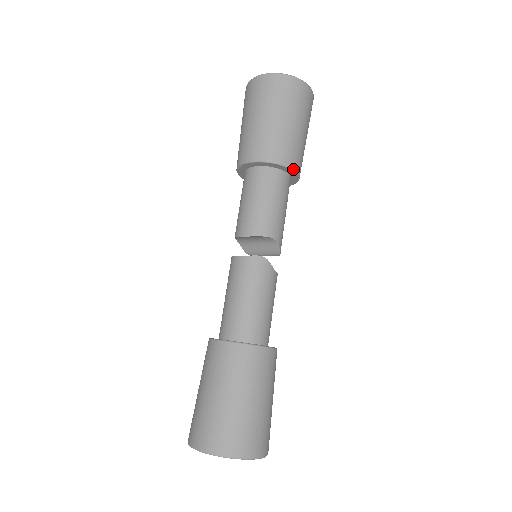
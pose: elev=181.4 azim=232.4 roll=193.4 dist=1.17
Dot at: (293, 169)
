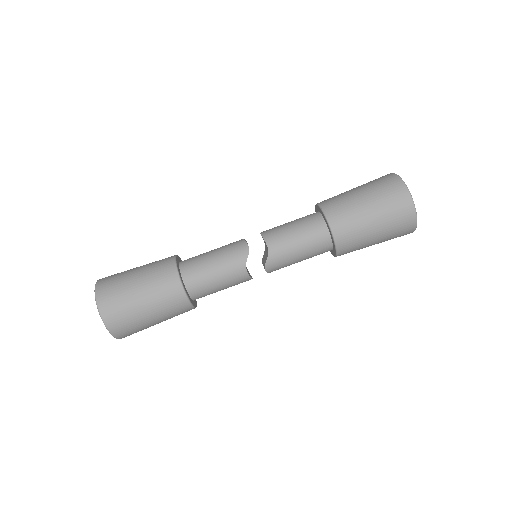
Dot at: (332, 230)
